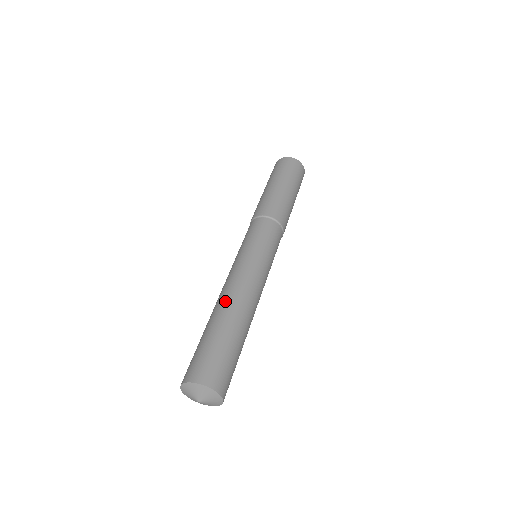
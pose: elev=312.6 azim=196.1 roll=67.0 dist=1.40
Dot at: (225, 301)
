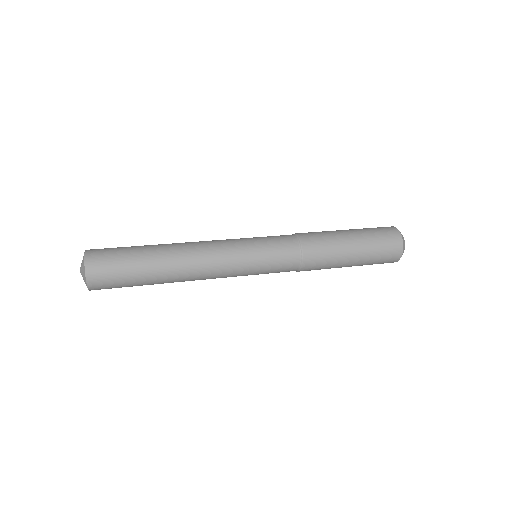
Dot at: occluded
